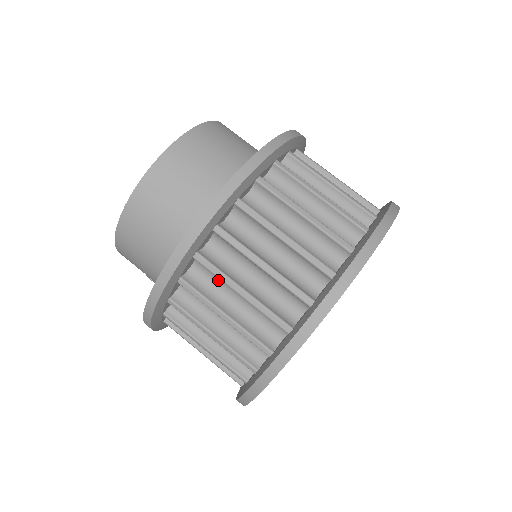
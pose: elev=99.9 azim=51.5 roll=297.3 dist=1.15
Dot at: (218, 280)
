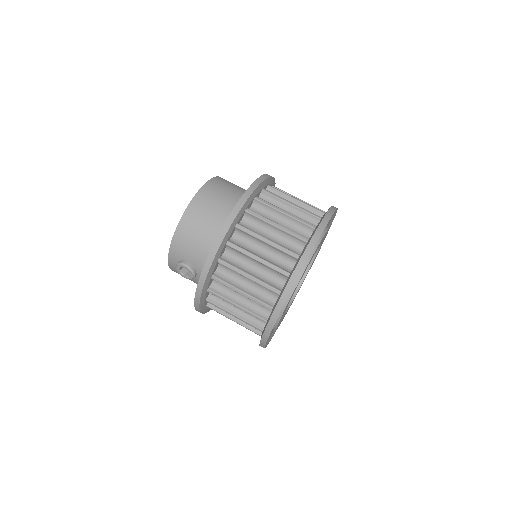
Dot at: (267, 214)
